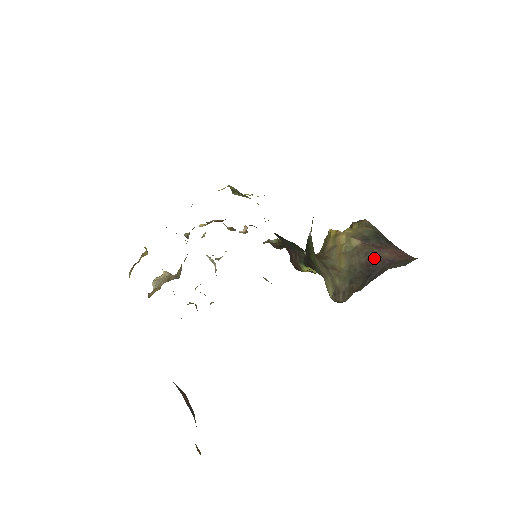
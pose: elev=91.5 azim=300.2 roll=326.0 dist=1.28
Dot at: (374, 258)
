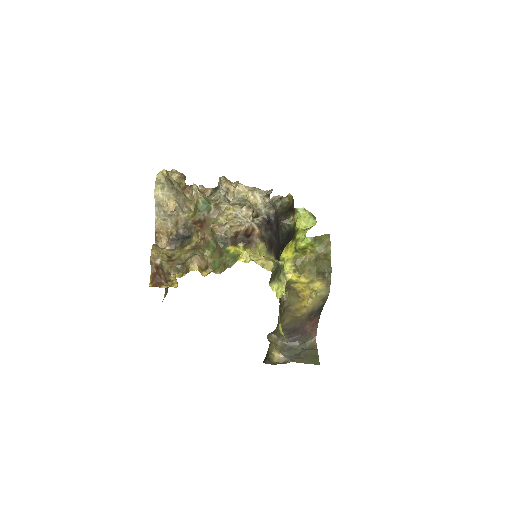
Dot at: (302, 328)
